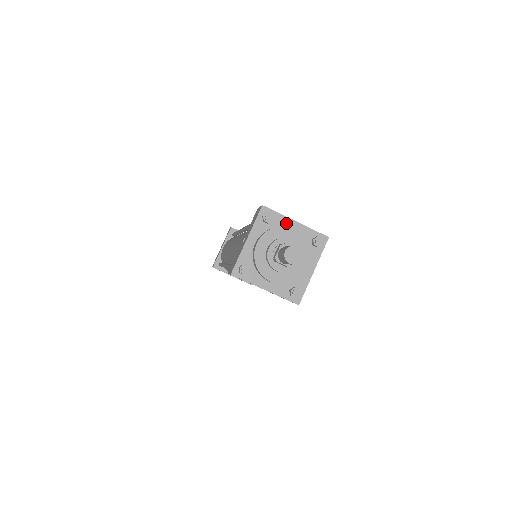
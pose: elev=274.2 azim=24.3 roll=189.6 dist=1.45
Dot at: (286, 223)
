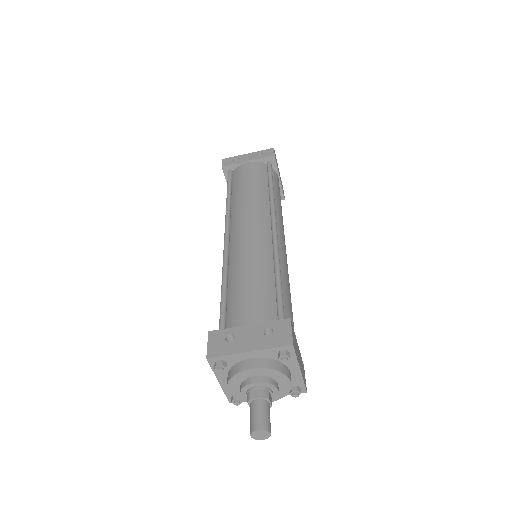
Dot at: (241, 357)
